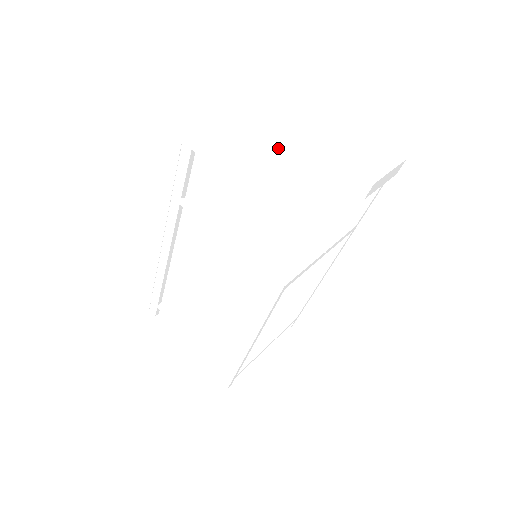
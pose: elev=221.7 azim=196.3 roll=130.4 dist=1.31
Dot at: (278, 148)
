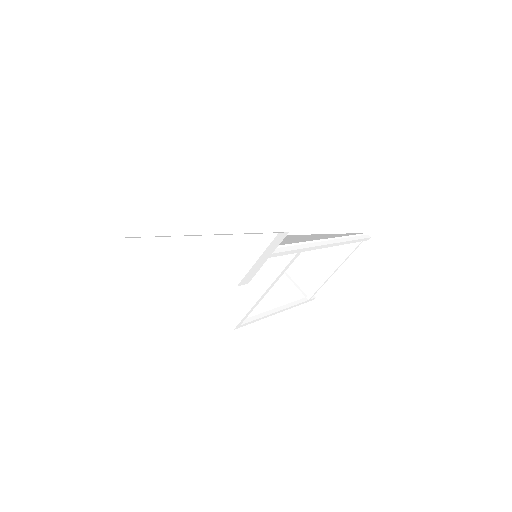
Dot at: (170, 260)
